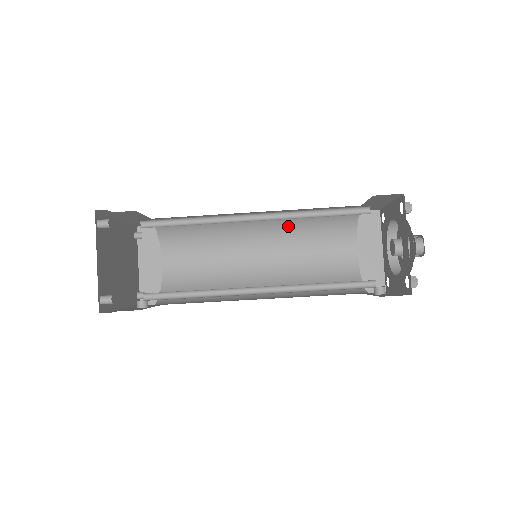
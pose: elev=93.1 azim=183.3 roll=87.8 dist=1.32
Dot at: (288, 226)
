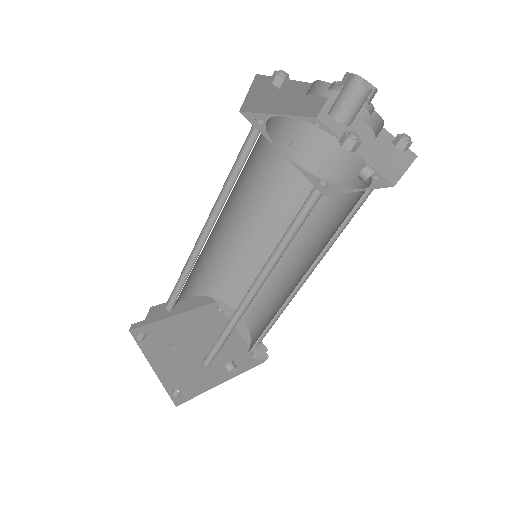
Dot at: (275, 198)
